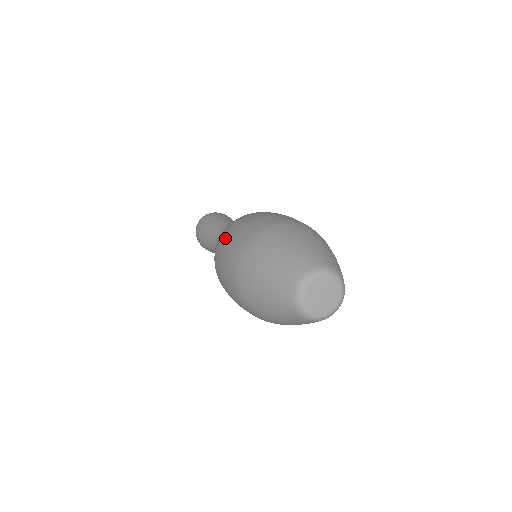
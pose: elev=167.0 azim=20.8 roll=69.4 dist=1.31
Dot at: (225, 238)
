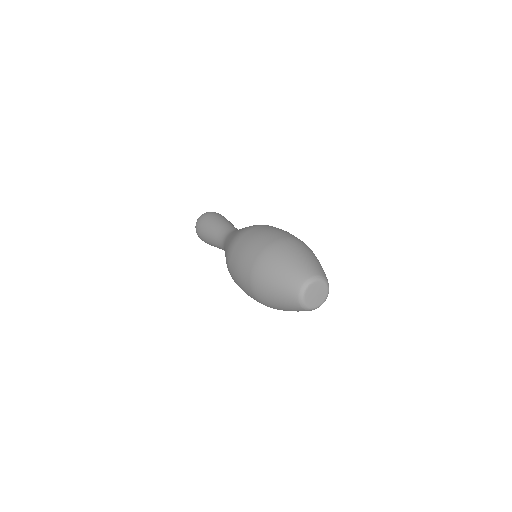
Dot at: (252, 233)
